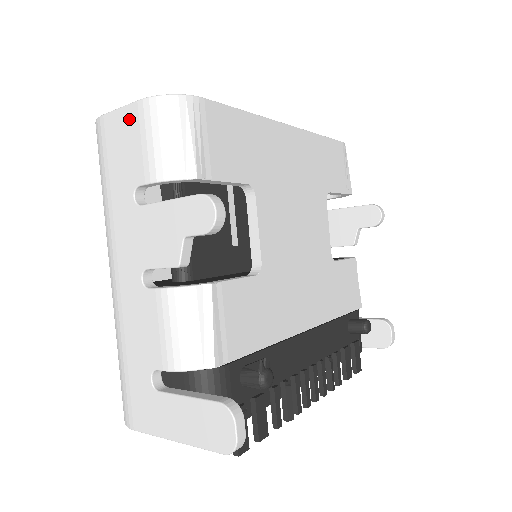
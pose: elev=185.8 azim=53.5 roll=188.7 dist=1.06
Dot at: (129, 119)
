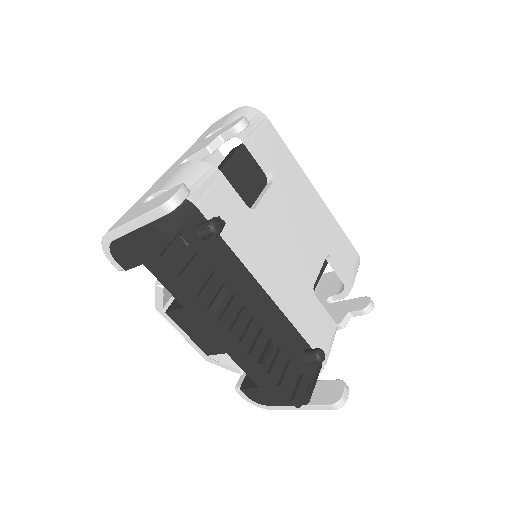
Dot at: (226, 116)
